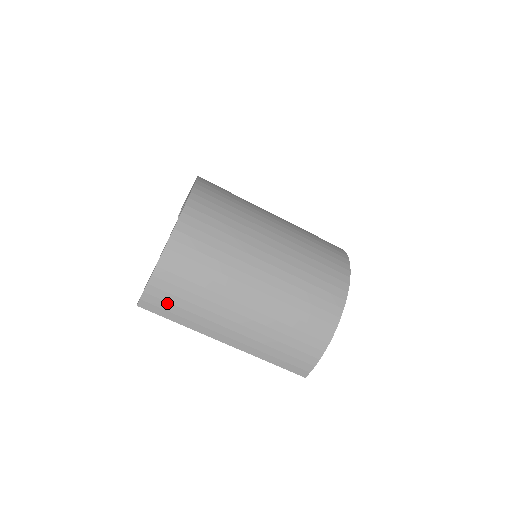
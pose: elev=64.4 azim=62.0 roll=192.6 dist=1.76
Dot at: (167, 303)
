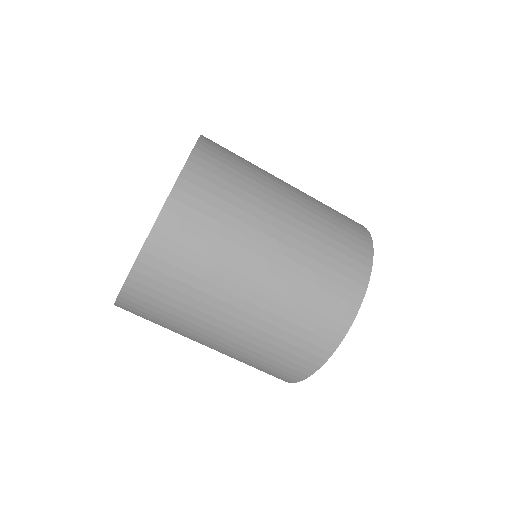
Dot at: (140, 314)
